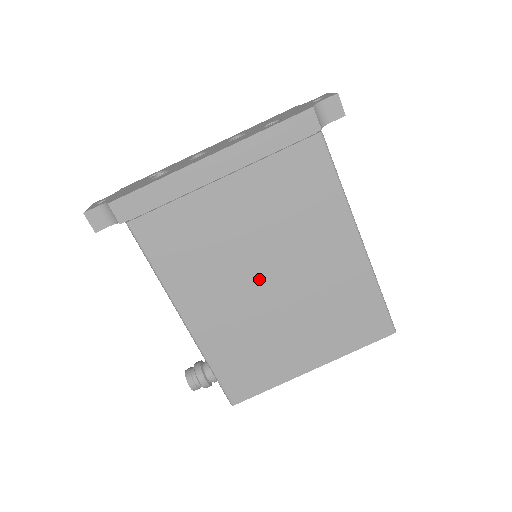
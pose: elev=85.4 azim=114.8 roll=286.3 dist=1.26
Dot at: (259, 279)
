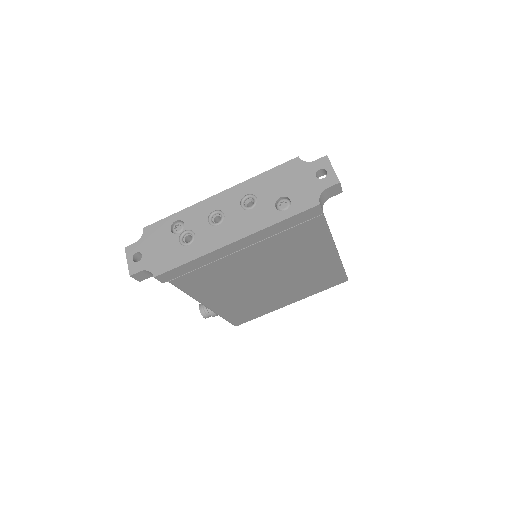
Dot at: (262, 282)
